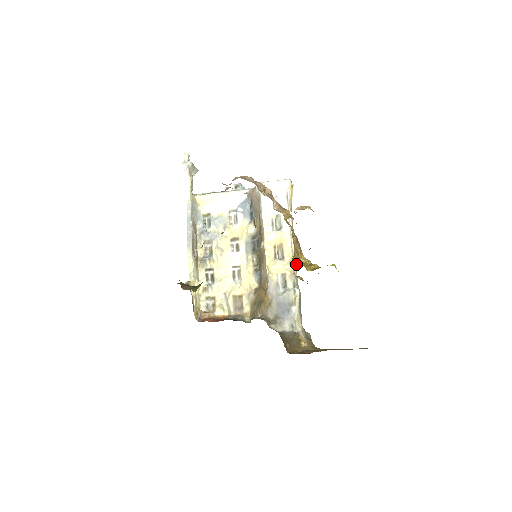
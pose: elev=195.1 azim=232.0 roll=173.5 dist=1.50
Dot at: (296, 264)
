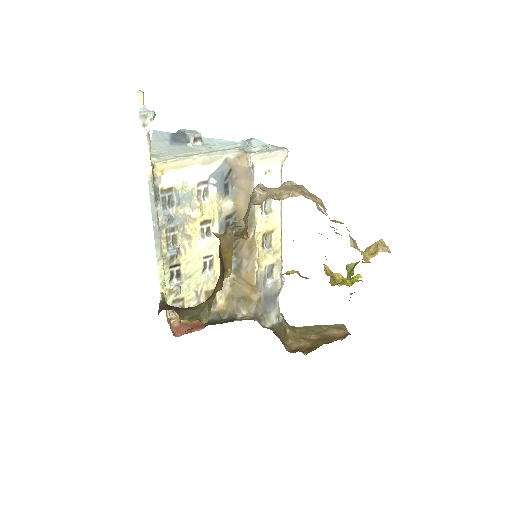
Dot at: (332, 282)
